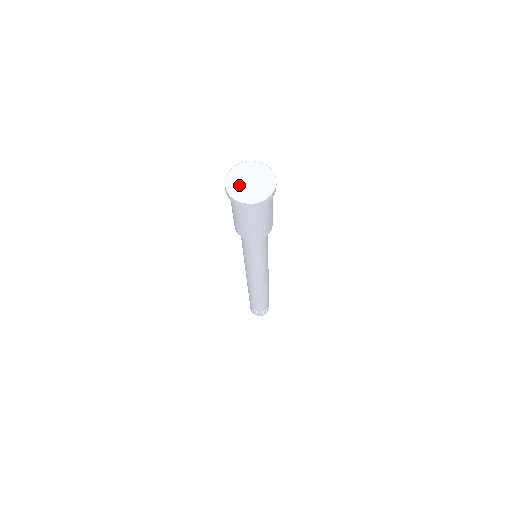
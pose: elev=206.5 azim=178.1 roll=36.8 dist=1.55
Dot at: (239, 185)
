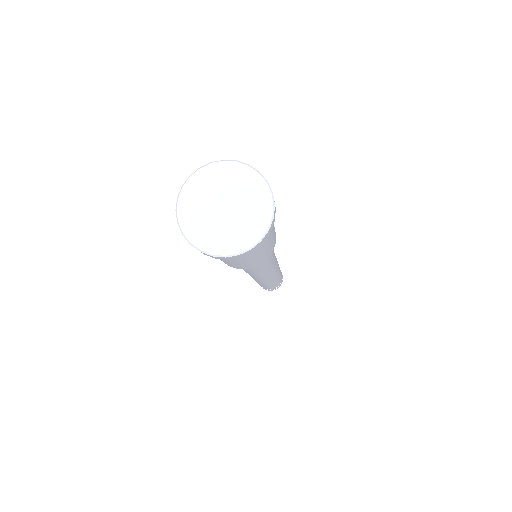
Dot at: (212, 227)
